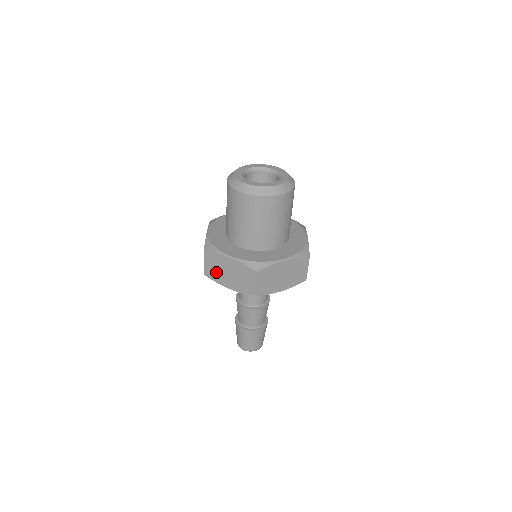
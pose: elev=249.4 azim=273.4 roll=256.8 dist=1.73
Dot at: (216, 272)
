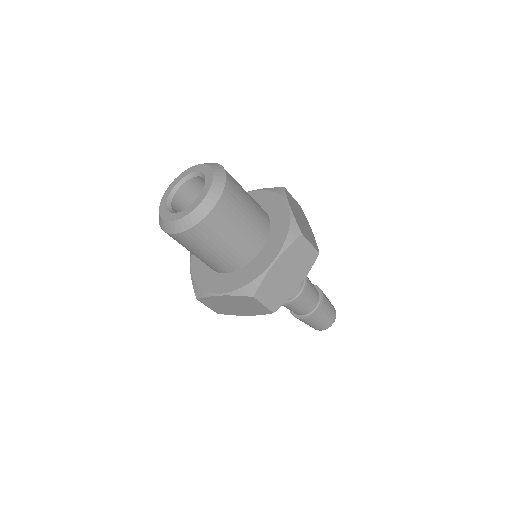
Dot at: (224, 309)
